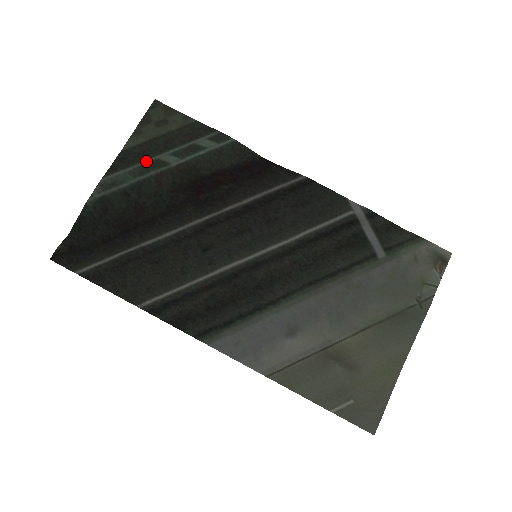
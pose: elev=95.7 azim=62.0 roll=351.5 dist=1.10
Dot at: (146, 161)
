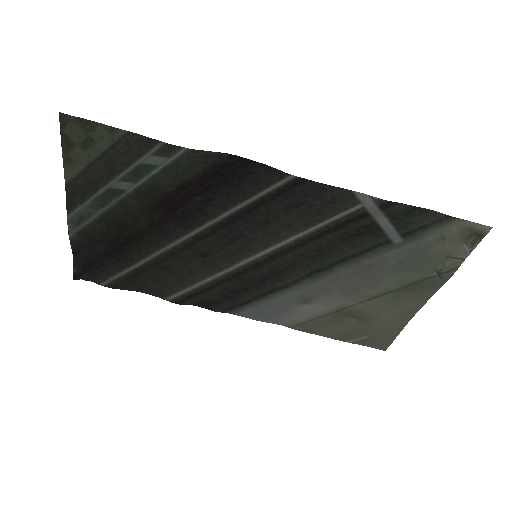
Dot at: (98, 192)
